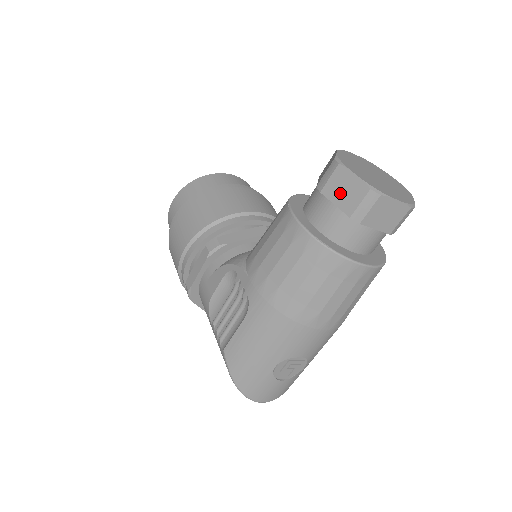
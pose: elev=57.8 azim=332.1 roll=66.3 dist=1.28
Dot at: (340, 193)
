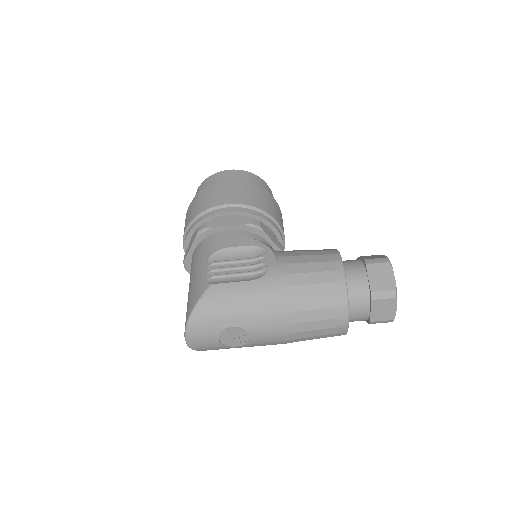
Dot at: (377, 275)
